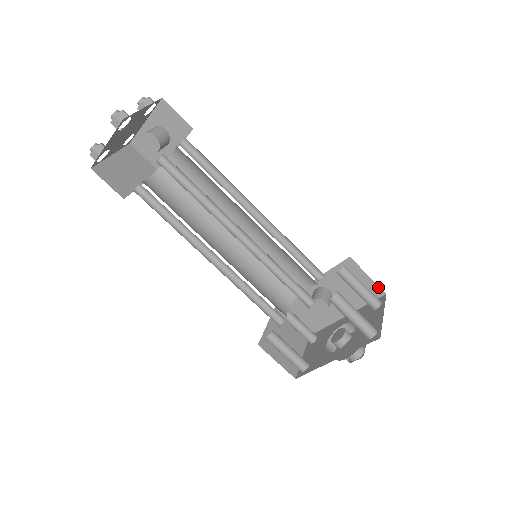
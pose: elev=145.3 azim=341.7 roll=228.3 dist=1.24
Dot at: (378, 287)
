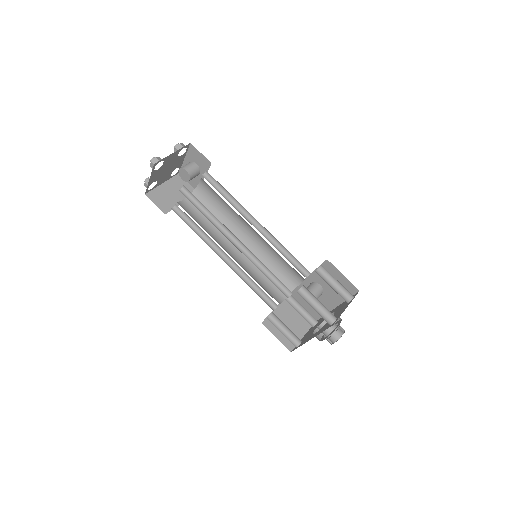
Dot at: (352, 285)
